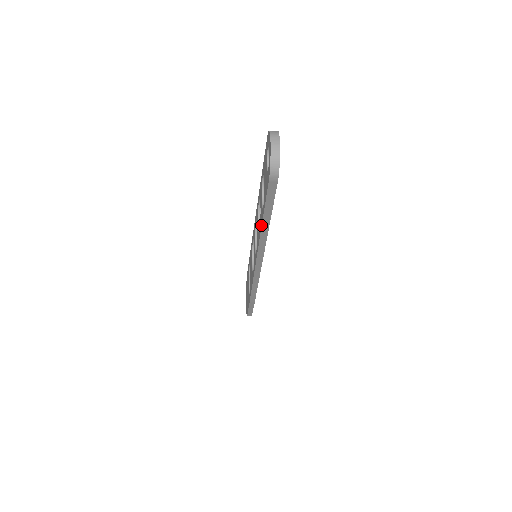
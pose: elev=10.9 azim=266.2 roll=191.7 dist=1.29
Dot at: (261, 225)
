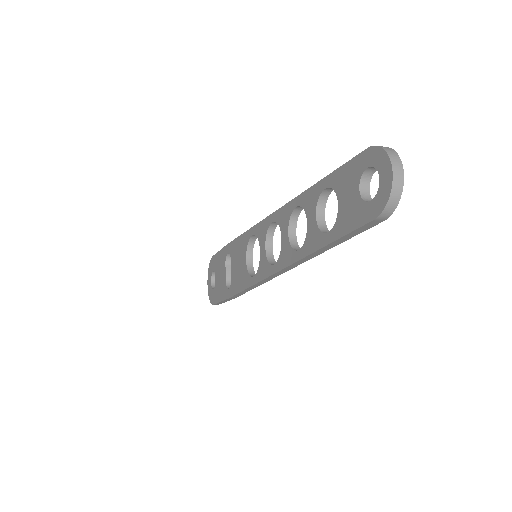
Dot at: (313, 250)
